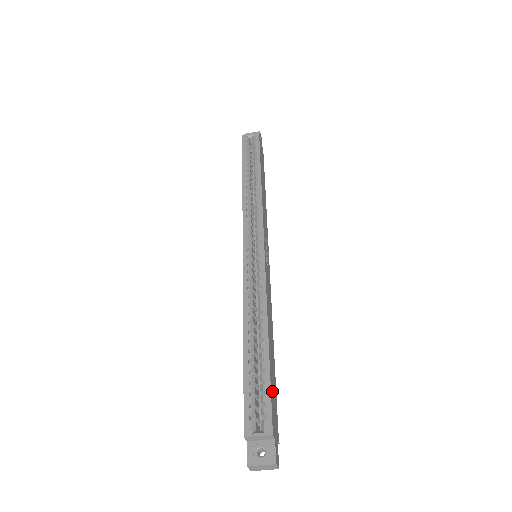
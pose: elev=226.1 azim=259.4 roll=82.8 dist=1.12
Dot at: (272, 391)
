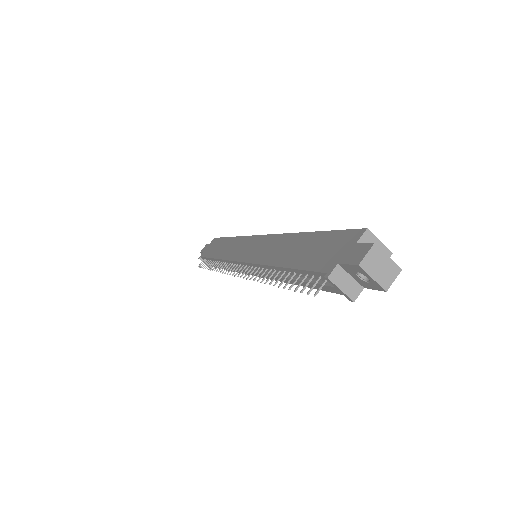
Dot at: occluded
